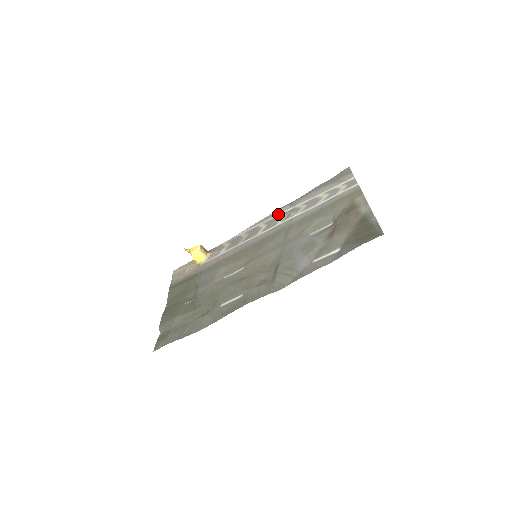
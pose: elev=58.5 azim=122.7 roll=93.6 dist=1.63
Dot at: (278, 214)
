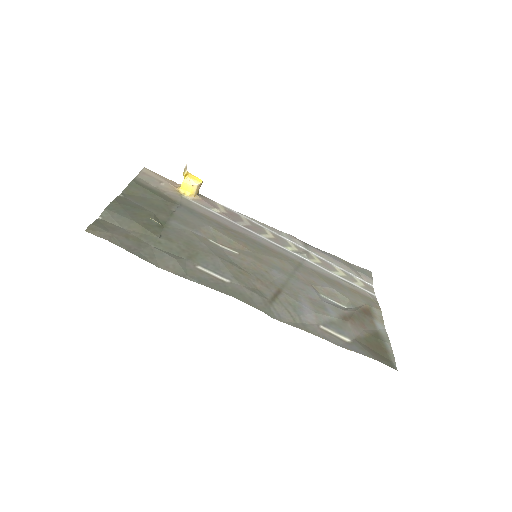
Dot at: (289, 239)
